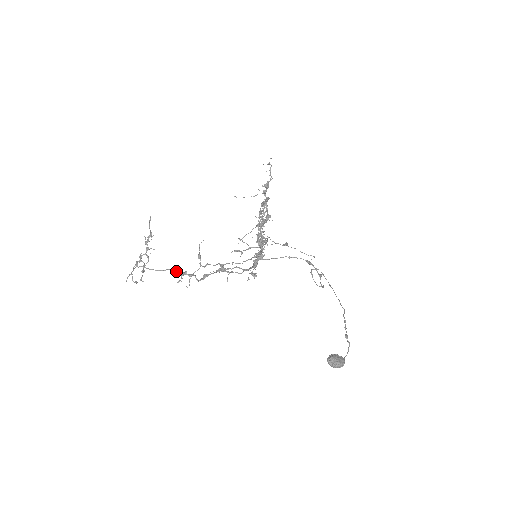
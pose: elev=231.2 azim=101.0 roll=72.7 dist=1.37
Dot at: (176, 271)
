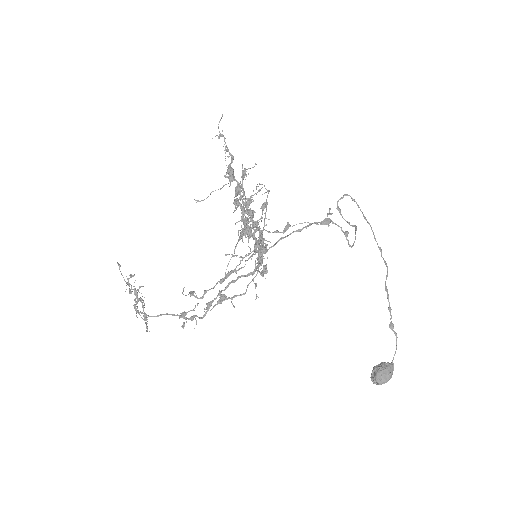
Dot at: occluded
